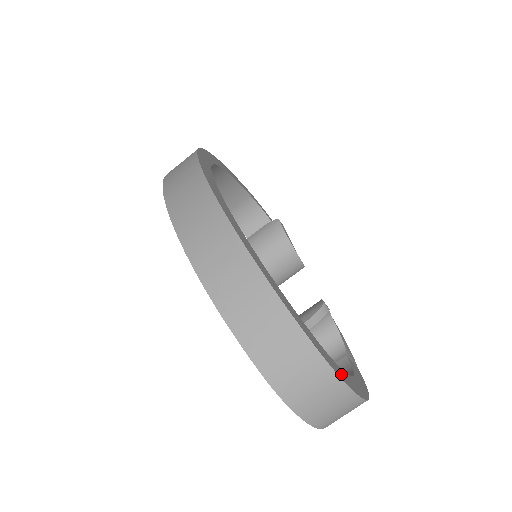
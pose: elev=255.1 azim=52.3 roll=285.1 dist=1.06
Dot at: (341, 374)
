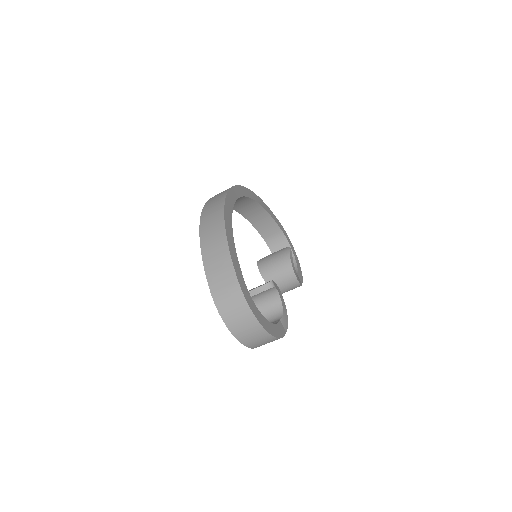
Dot at: (252, 305)
